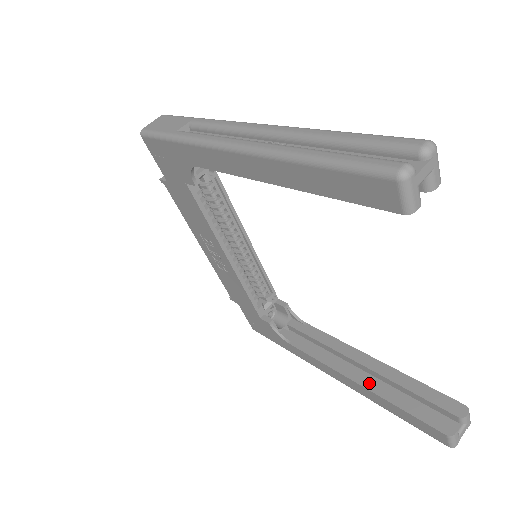
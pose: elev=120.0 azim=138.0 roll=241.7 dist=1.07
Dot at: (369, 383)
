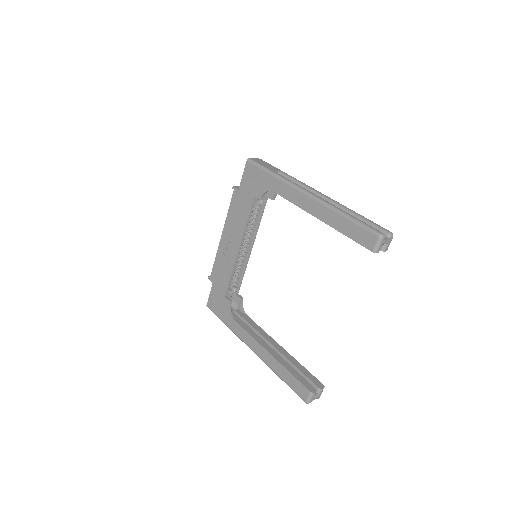
Dot at: (276, 356)
